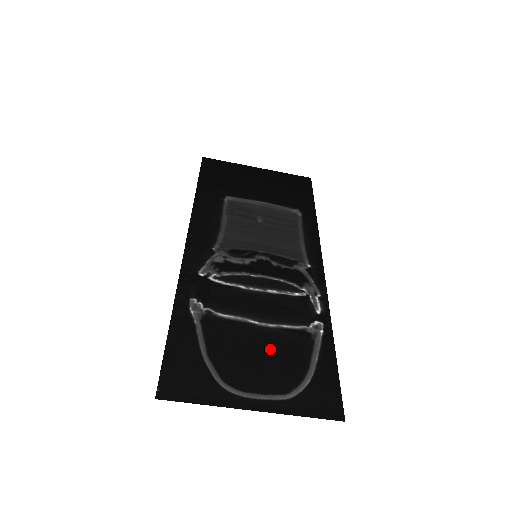
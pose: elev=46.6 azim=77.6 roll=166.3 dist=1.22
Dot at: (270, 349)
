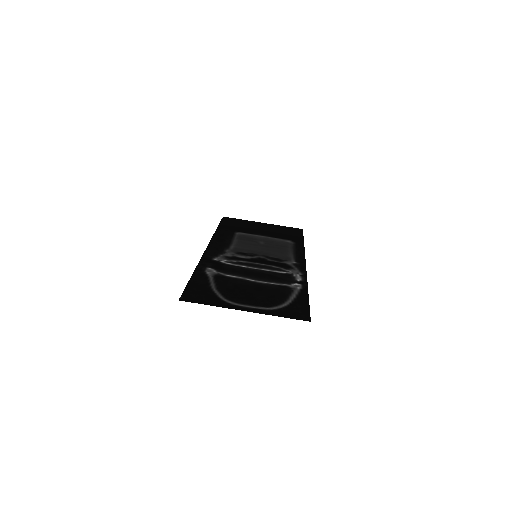
Dot at: (260, 290)
